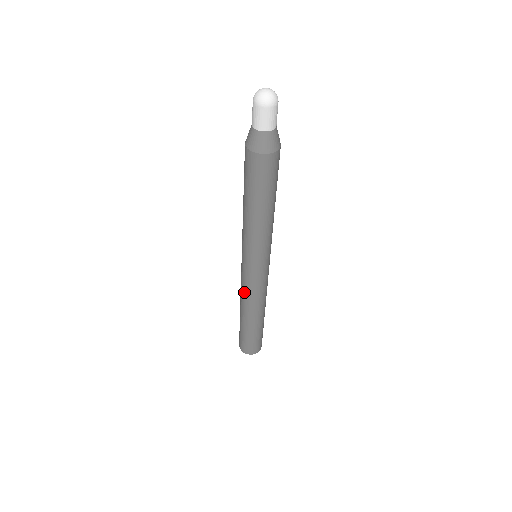
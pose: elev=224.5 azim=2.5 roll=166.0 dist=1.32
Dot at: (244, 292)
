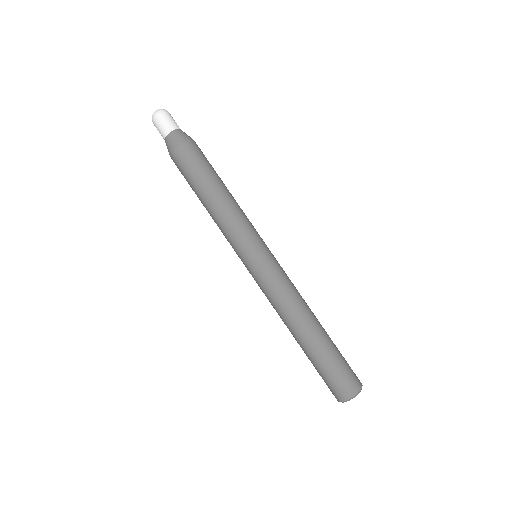
Dot at: (272, 302)
